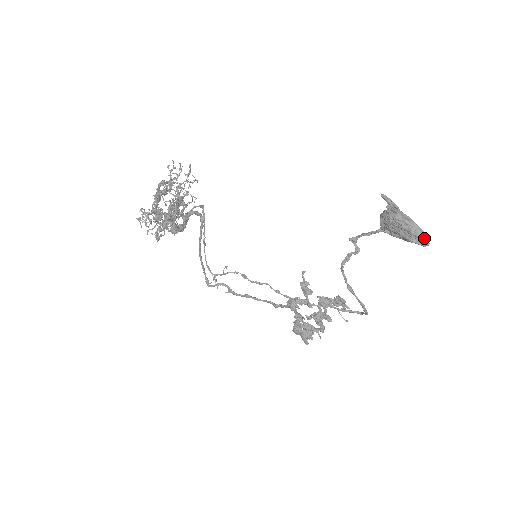
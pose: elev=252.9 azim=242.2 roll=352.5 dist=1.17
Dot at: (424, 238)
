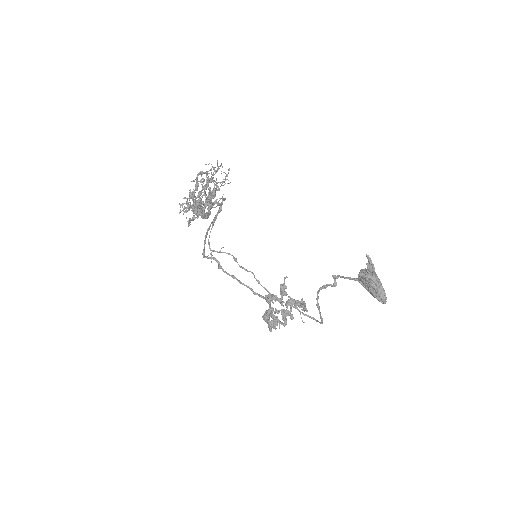
Dot at: (384, 299)
